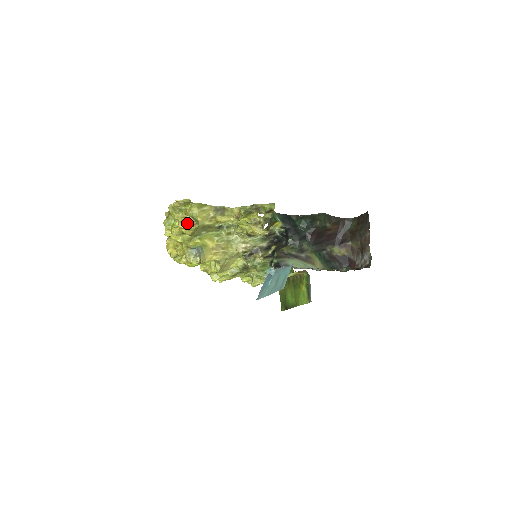
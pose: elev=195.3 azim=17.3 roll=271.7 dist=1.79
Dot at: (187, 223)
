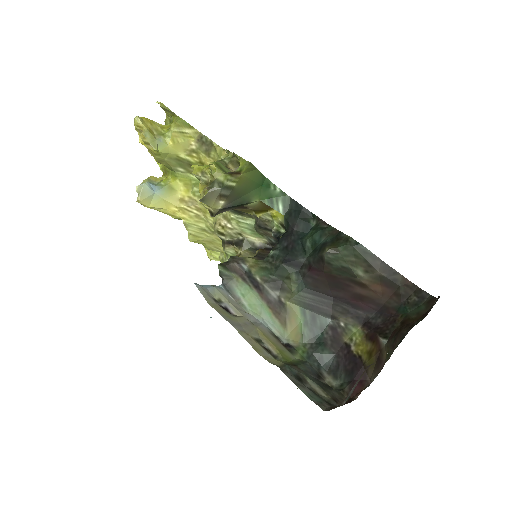
Dot at: occluded
